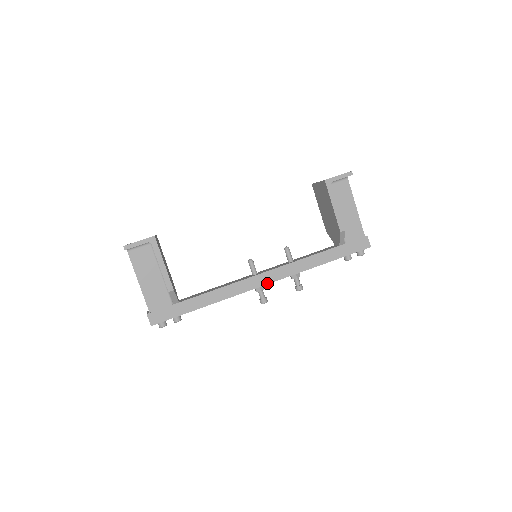
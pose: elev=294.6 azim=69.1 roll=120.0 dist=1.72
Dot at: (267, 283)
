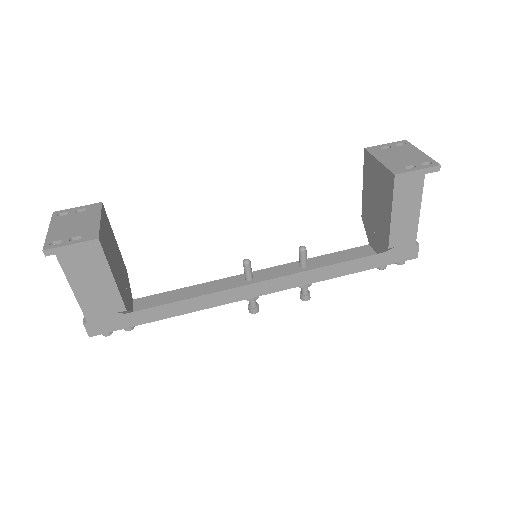
Dot at: (264, 293)
